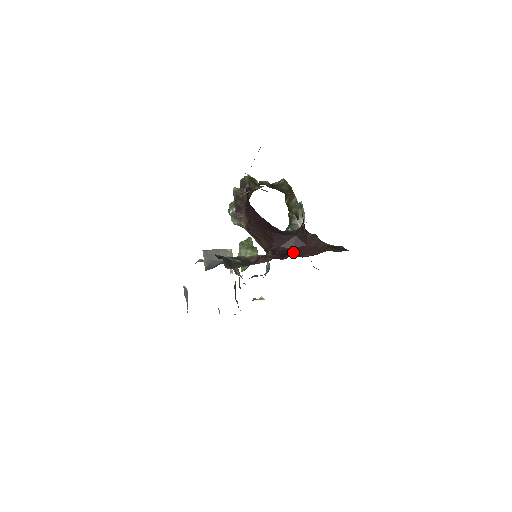
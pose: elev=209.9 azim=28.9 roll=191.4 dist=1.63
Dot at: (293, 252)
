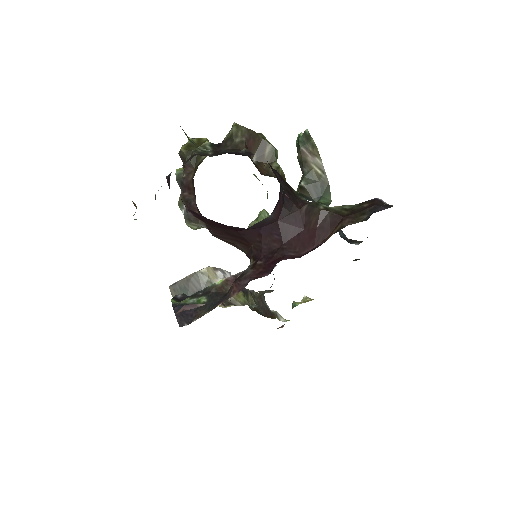
Dot at: (283, 252)
